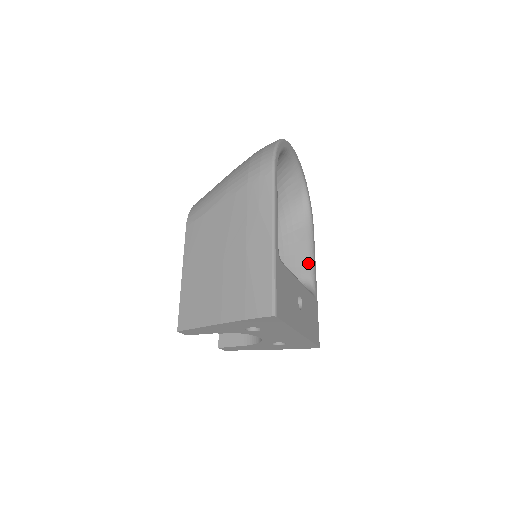
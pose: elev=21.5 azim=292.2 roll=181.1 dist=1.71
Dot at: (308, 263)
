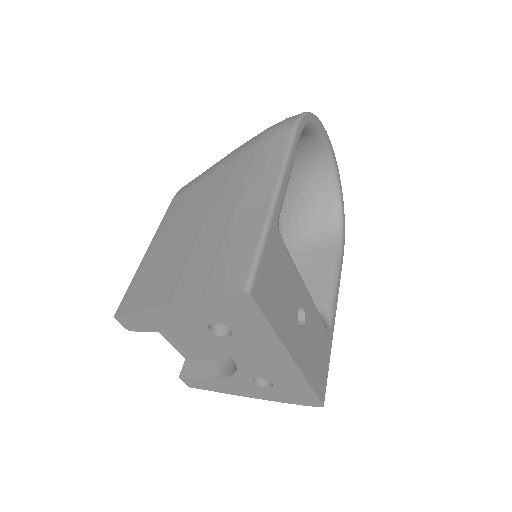
Dot at: (328, 289)
